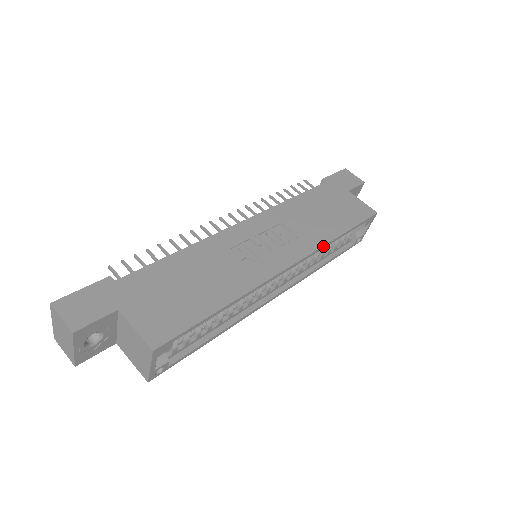
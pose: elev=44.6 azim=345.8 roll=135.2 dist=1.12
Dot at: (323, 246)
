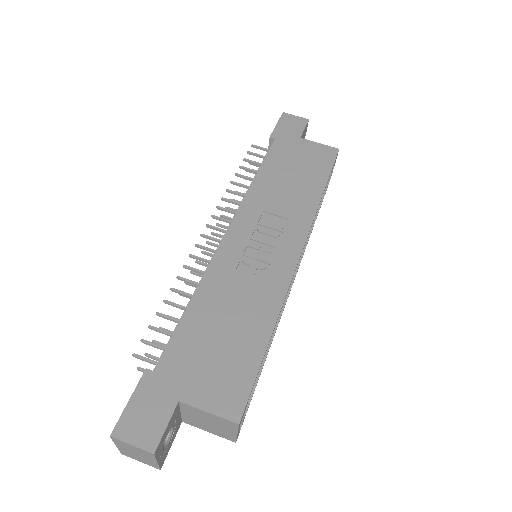
Dot at: (315, 215)
